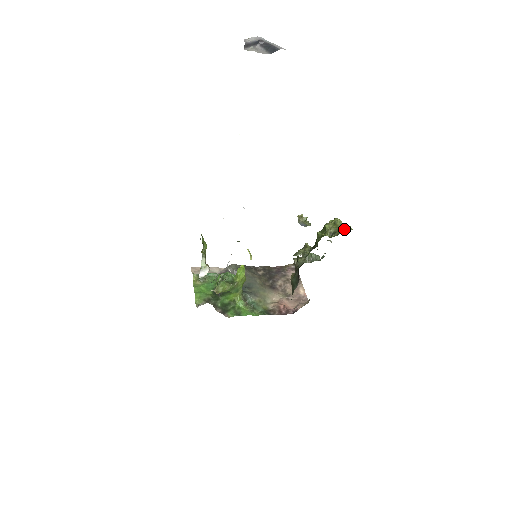
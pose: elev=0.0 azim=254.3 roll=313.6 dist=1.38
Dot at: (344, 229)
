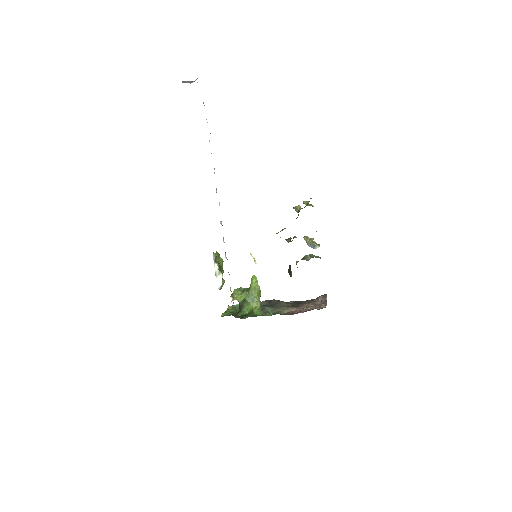
Dot at: (307, 202)
